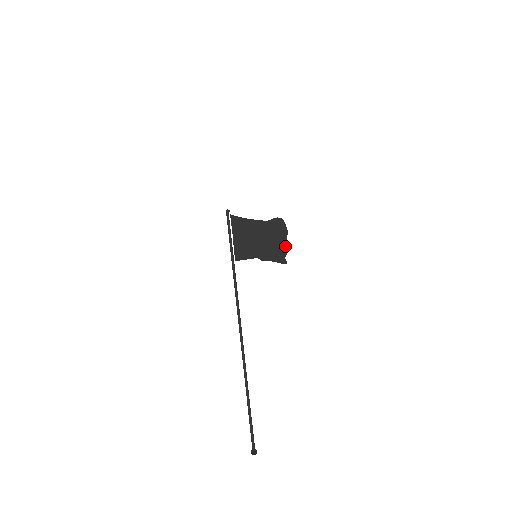
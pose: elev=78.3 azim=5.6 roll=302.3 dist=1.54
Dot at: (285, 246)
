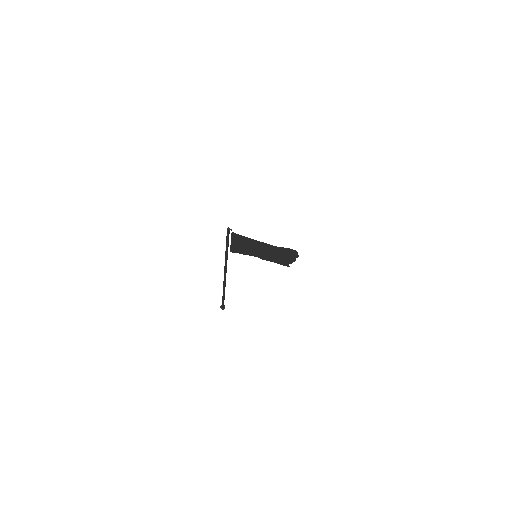
Dot at: (292, 261)
